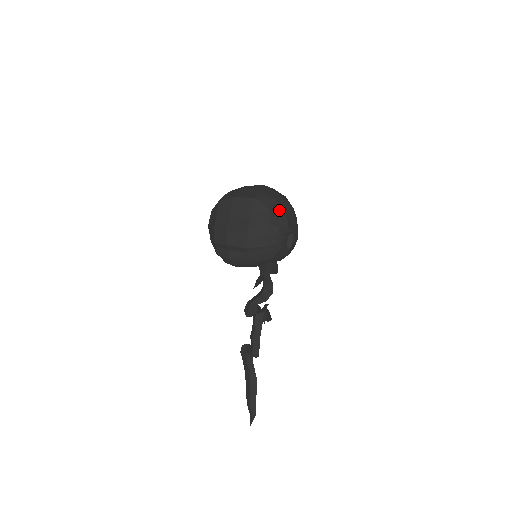
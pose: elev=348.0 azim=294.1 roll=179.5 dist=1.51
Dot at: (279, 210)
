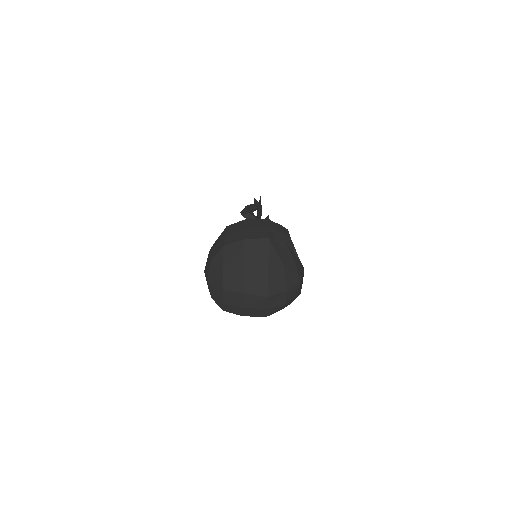
Dot at: (291, 301)
